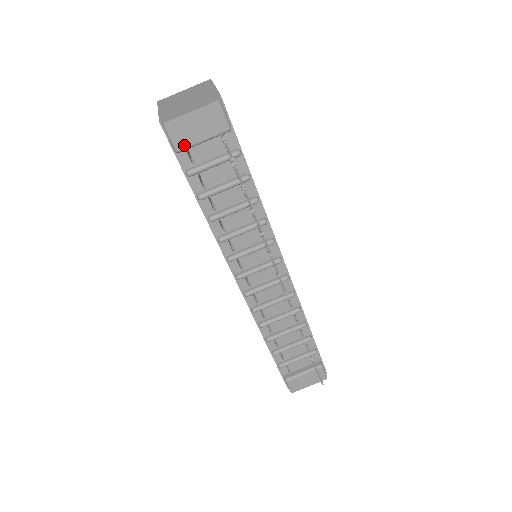
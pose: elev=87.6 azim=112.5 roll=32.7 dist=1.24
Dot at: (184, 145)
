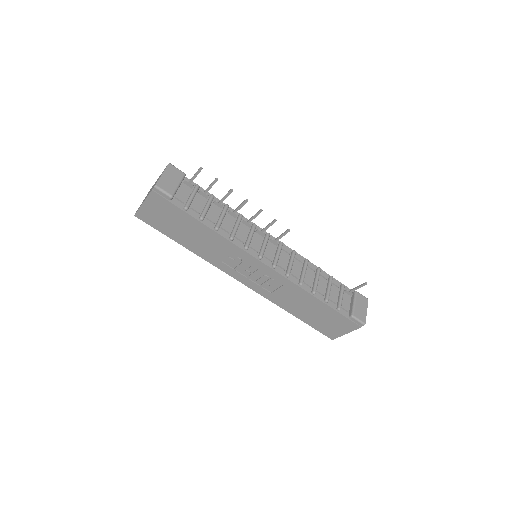
Dot at: (172, 191)
